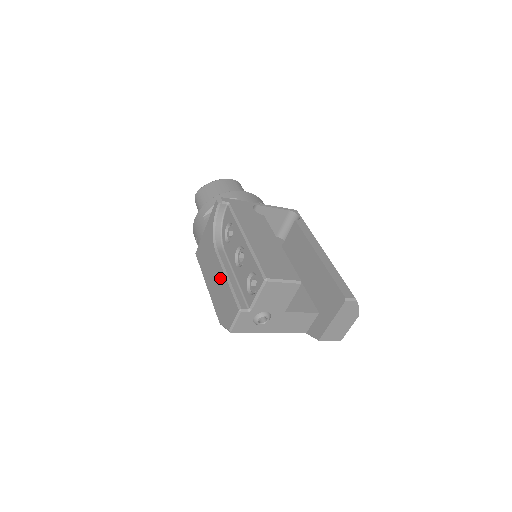
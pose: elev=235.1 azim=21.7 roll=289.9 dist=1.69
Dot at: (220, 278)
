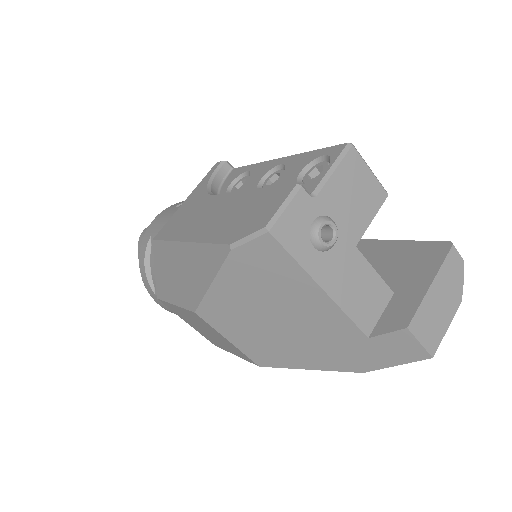
Dot at: (230, 202)
